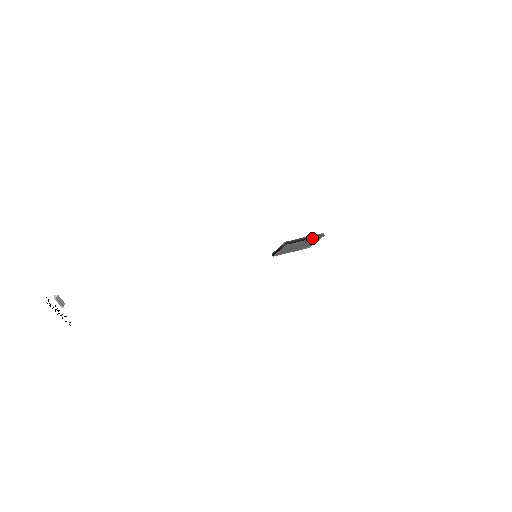
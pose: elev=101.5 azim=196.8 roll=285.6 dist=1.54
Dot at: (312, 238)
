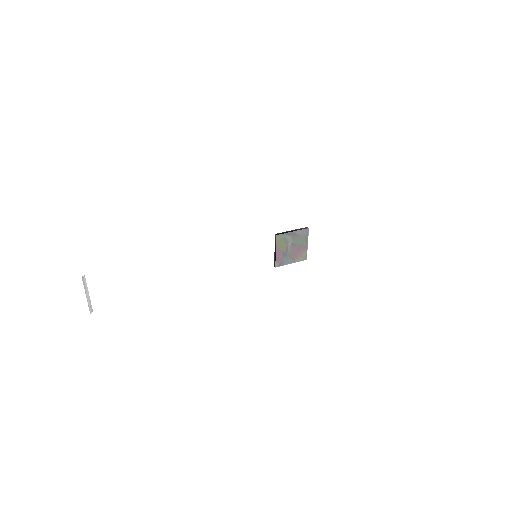
Dot at: (298, 230)
